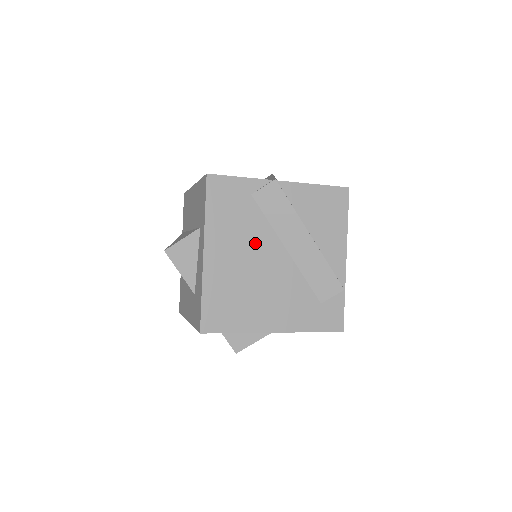
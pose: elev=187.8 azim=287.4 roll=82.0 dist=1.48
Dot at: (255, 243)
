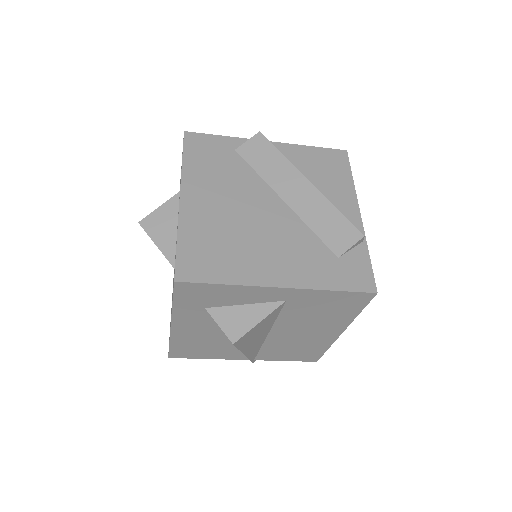
Dot at: (243, 192)
